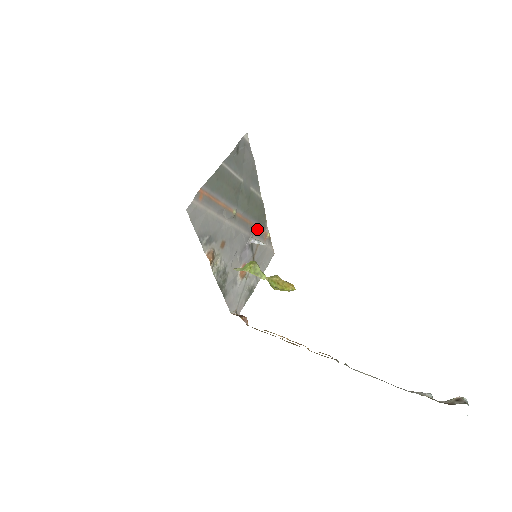
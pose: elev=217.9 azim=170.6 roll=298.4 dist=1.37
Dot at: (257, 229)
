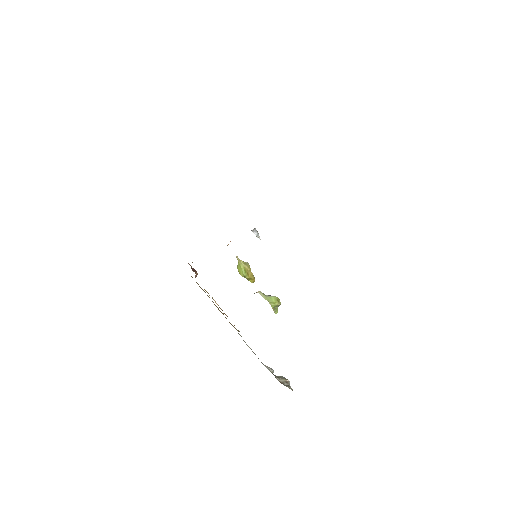
Dot at: occluded
